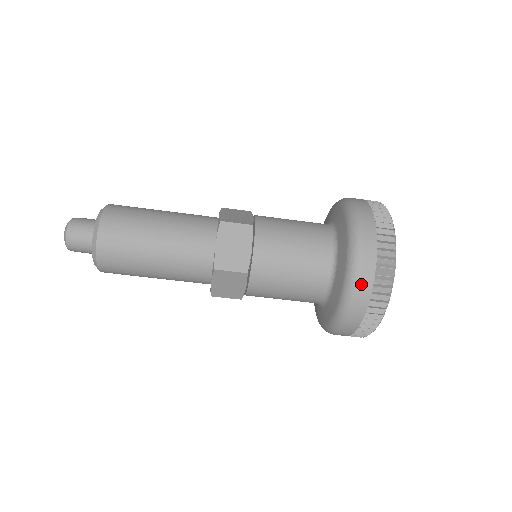
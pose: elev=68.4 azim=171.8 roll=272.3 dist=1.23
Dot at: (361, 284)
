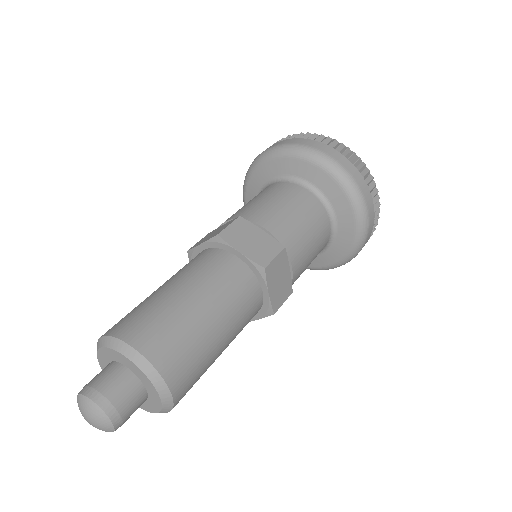
Dot at: (350, 171)
